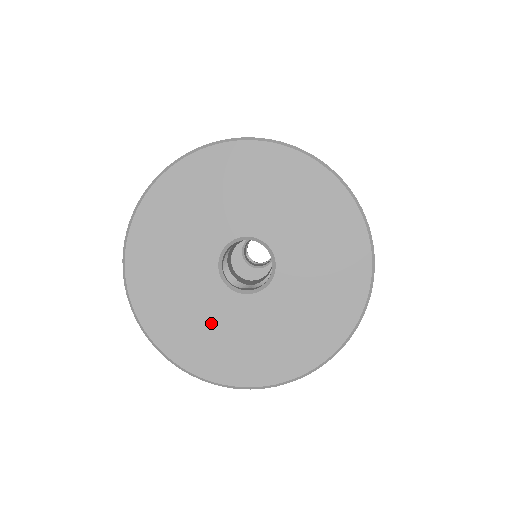
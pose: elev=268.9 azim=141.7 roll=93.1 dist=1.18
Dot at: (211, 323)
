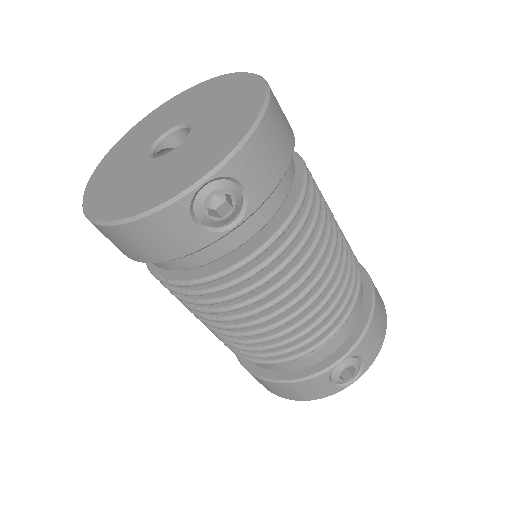
Dot at: (121, 174)
